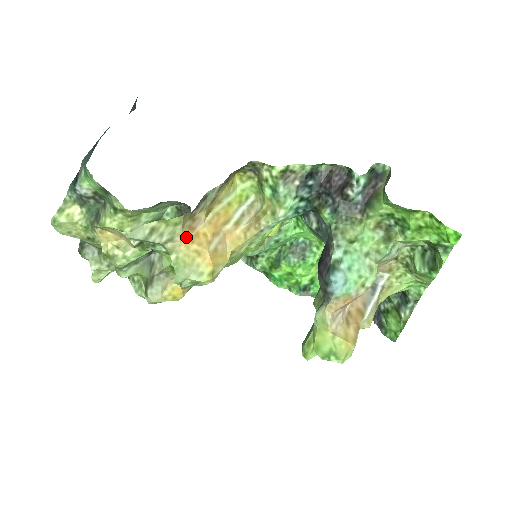
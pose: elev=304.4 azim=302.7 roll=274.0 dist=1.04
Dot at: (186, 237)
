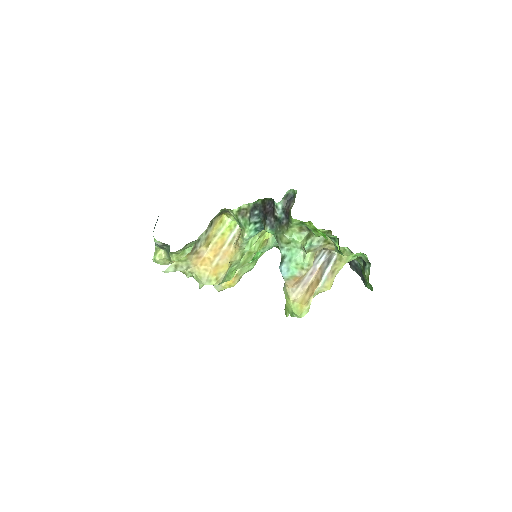
Dot at: (196, 264)
